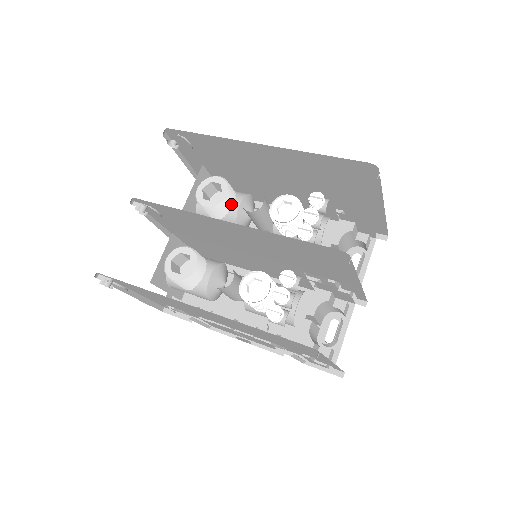
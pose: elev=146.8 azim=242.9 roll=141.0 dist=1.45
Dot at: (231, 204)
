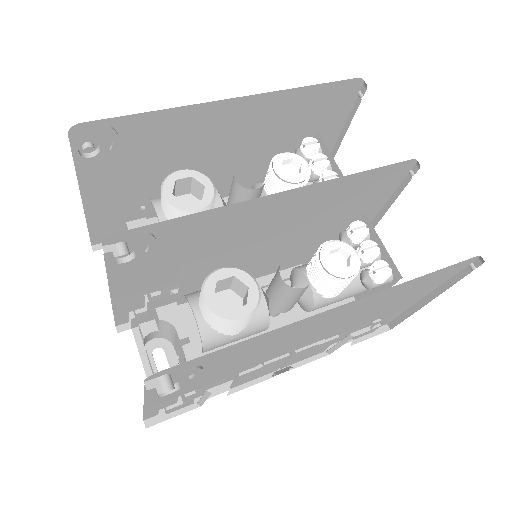
Dot at: occluded
